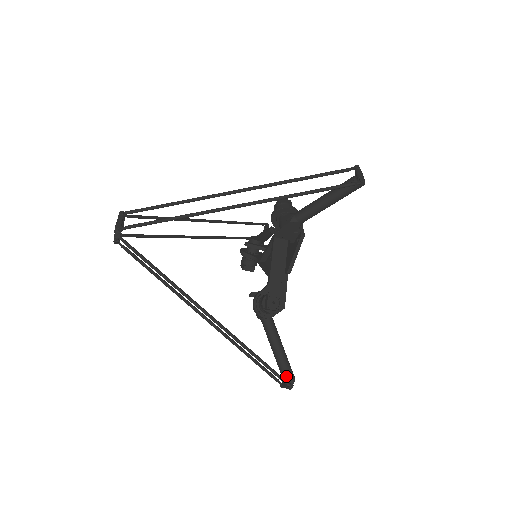
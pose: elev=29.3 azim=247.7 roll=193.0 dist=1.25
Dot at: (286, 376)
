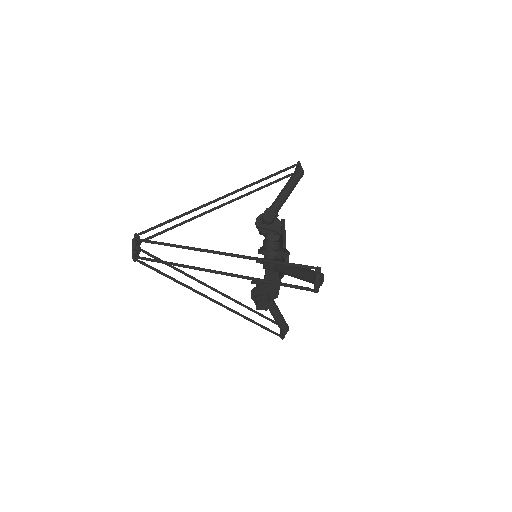
Dot at: (312, 273)
